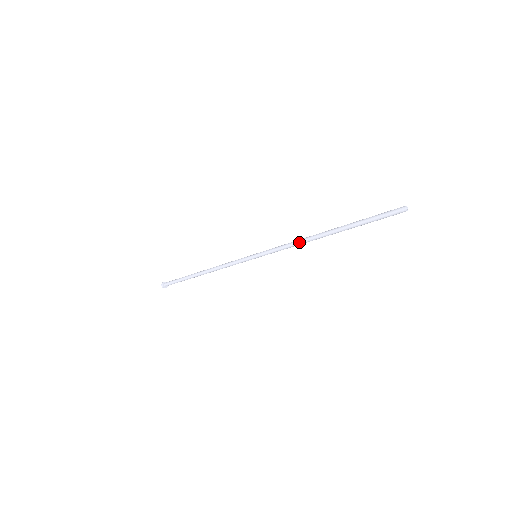
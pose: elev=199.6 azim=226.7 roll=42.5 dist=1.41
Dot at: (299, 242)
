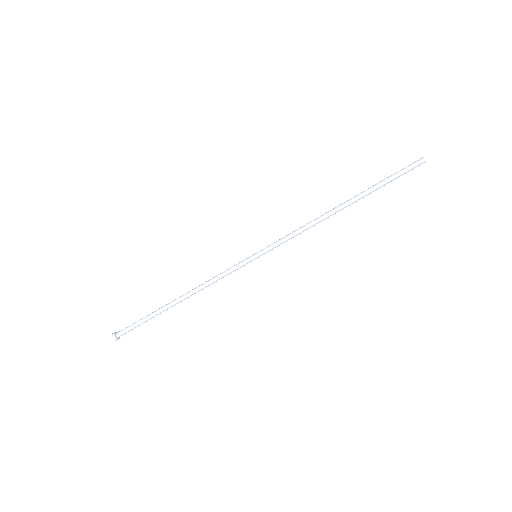
Dot at: (311, 221)
